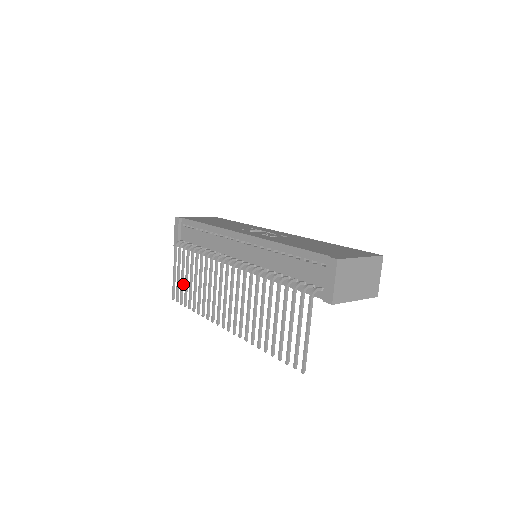
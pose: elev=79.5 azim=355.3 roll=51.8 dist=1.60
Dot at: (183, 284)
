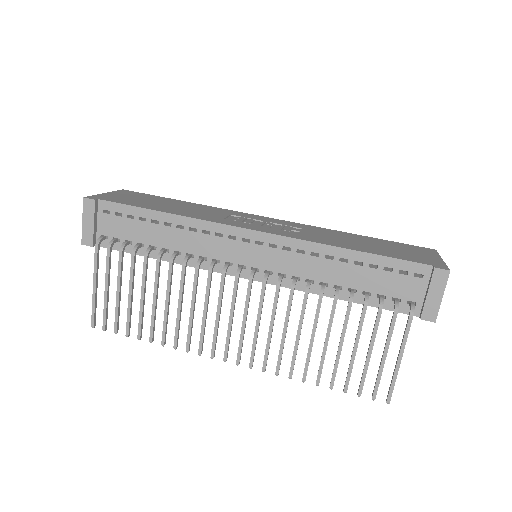
Dot at: (119, 304)
